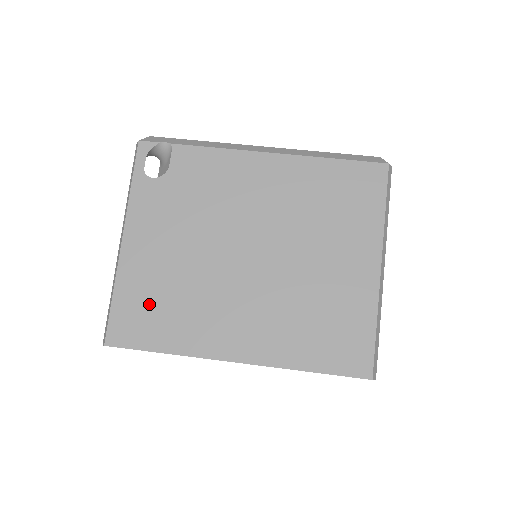
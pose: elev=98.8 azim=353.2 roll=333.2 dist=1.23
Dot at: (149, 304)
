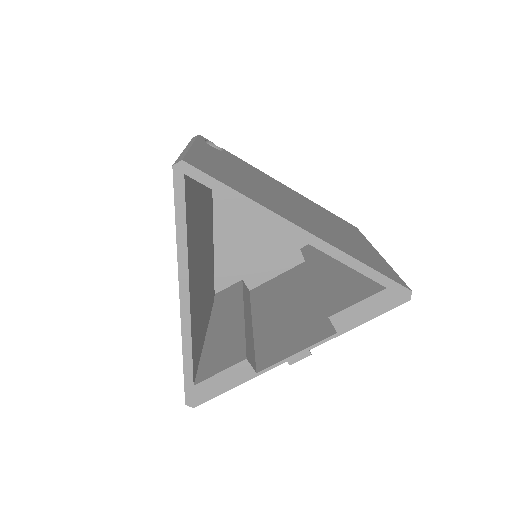
Dot at: (221, 172)
